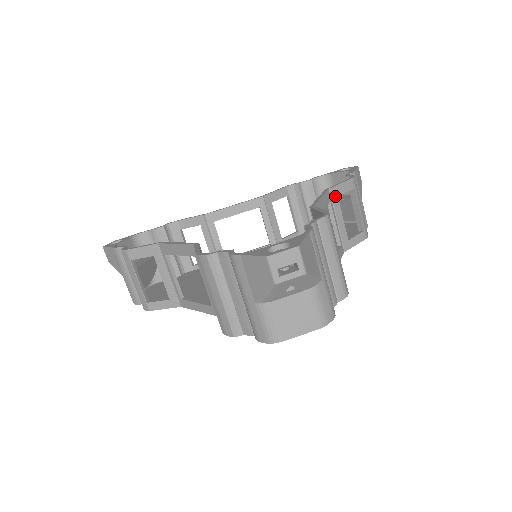
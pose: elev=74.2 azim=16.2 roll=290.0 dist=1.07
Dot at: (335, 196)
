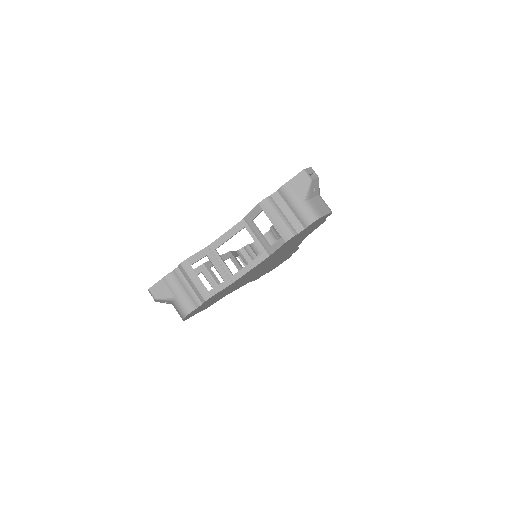
Dot at: occluded
